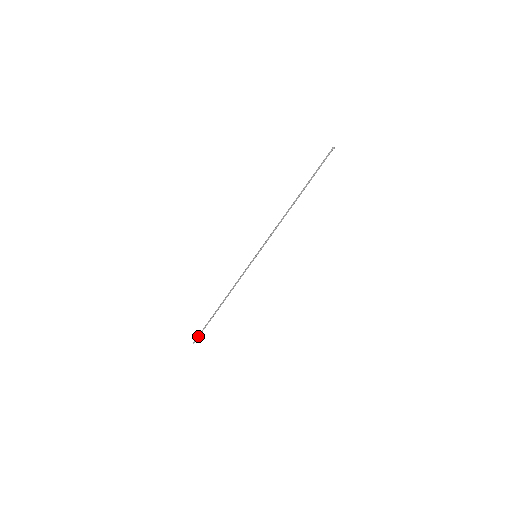
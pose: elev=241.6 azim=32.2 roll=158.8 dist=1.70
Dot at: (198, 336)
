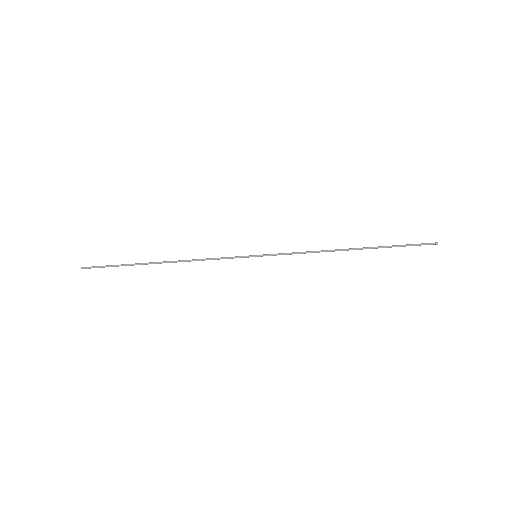
Dot at: (97, 266)
